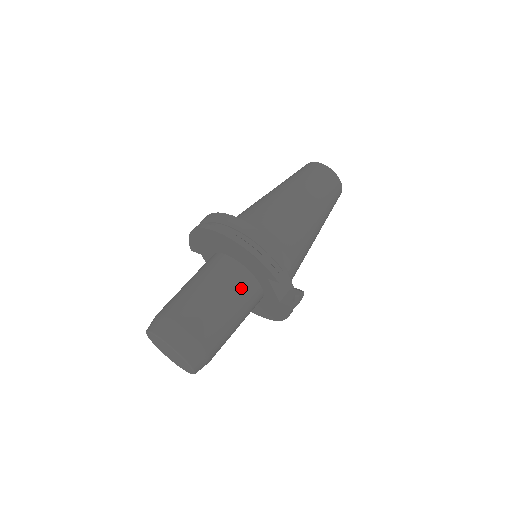
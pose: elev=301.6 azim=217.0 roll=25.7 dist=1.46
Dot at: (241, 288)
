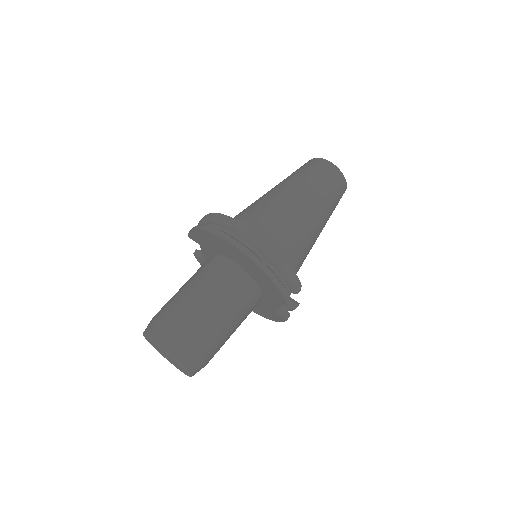
Dot at: (247, 301)
